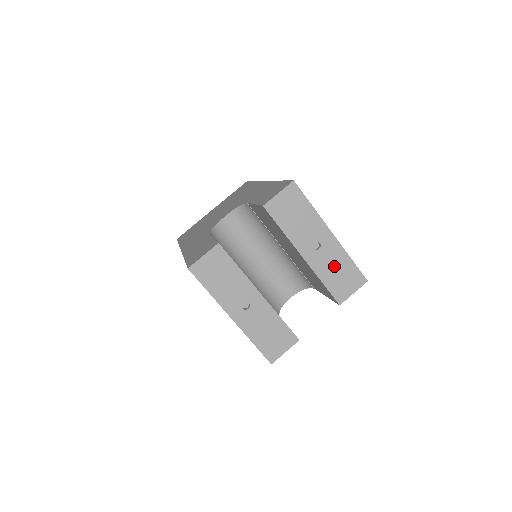
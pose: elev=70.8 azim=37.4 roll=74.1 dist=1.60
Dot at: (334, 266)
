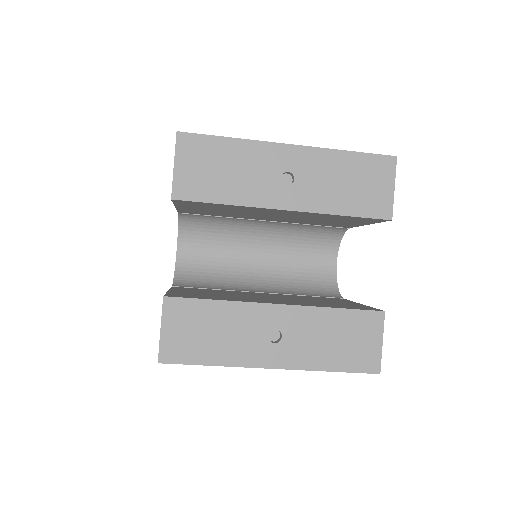
Dot at: (335, 181)
